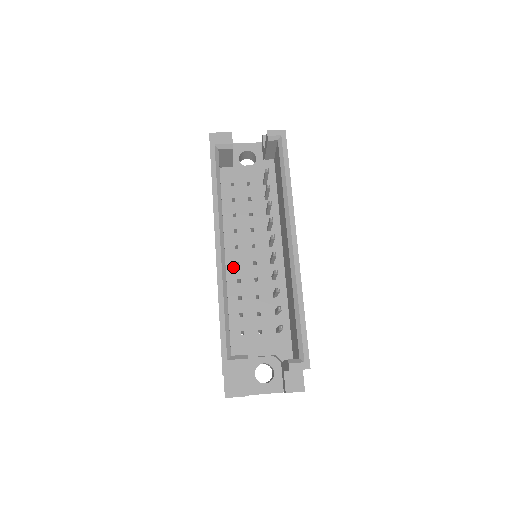
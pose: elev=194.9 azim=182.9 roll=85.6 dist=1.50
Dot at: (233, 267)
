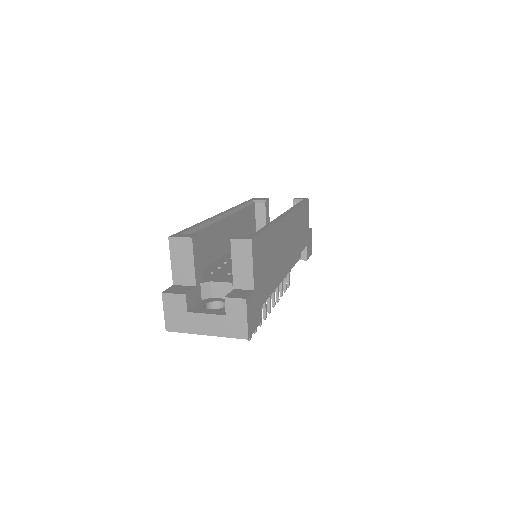
Dot at: occluded
